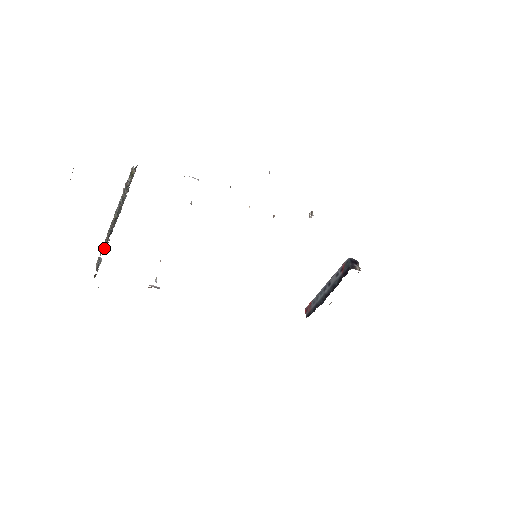
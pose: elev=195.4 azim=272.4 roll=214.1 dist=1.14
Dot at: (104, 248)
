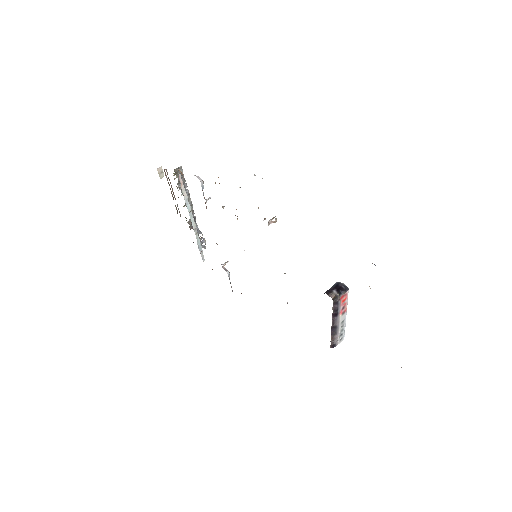
Dot at: (197, 230)
